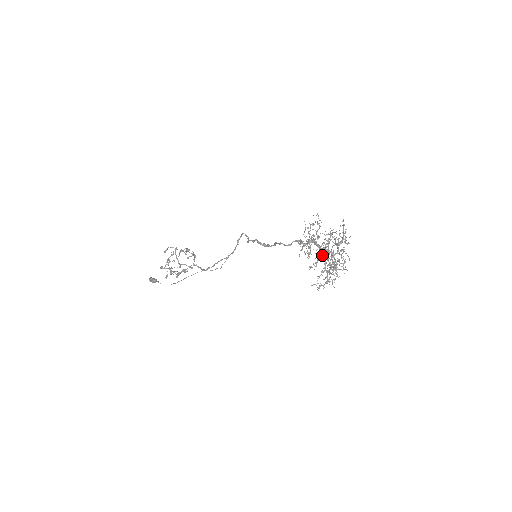
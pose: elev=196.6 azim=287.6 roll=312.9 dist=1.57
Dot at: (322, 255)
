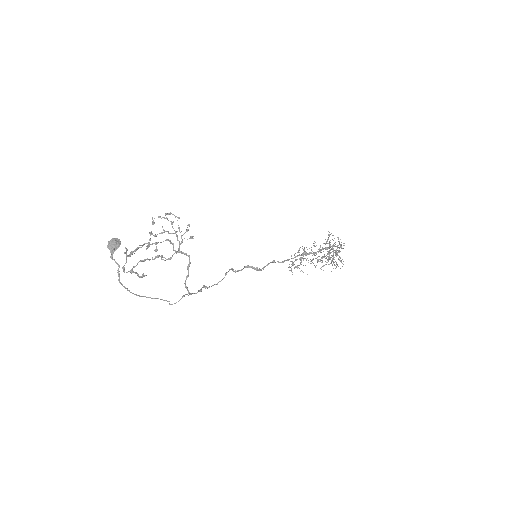
Dot at: (328, 239)
